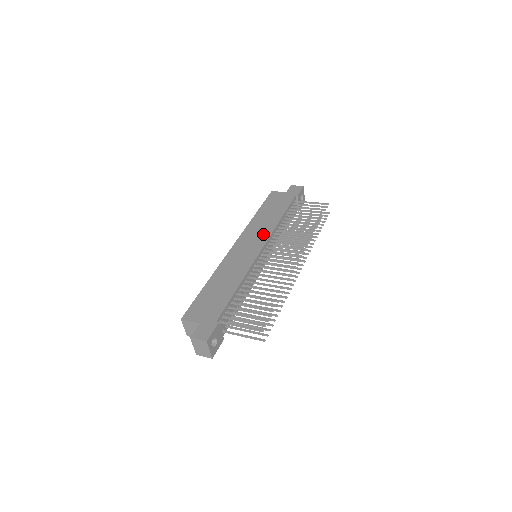
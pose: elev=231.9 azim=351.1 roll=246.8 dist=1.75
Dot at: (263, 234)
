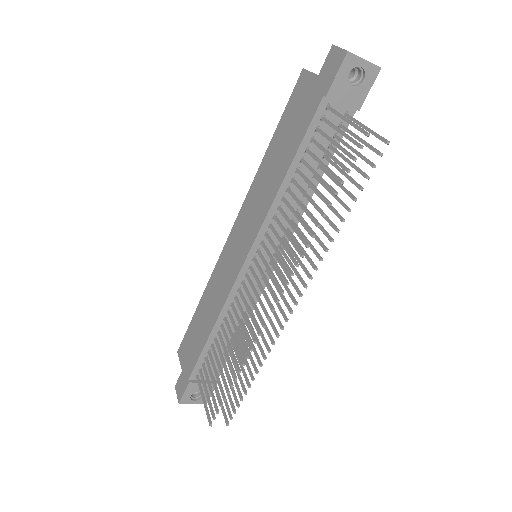
Dot at: (255, 221)
